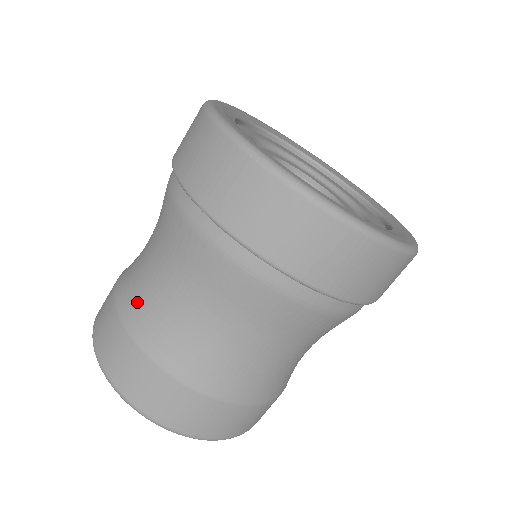
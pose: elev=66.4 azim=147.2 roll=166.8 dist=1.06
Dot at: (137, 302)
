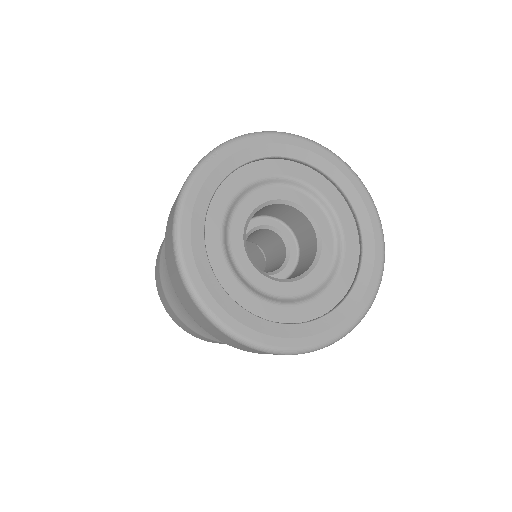
Dot at: occluded
